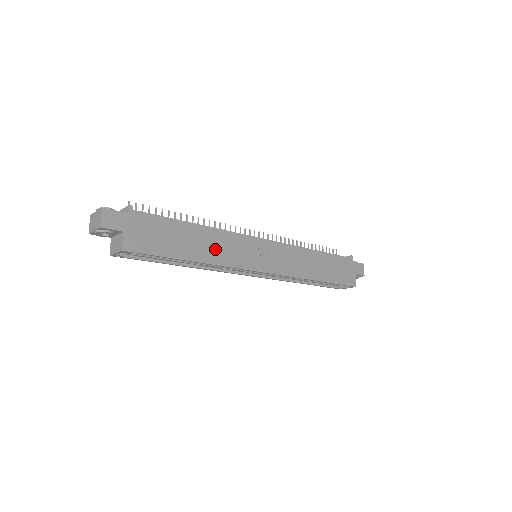
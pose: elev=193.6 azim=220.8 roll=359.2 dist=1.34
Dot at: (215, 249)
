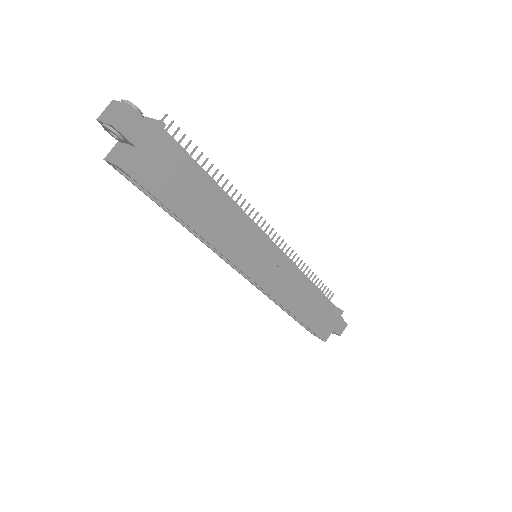
Dot at: (221, 227)
